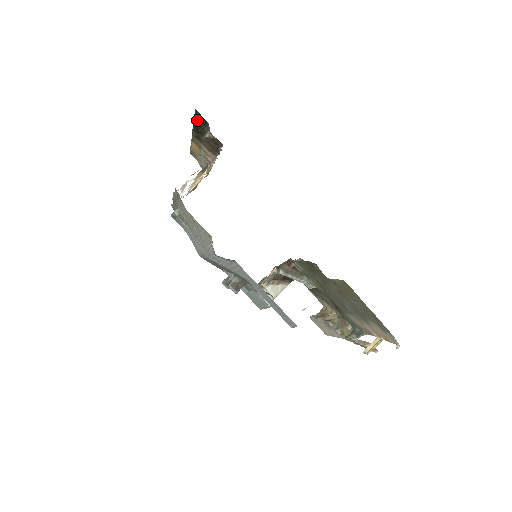
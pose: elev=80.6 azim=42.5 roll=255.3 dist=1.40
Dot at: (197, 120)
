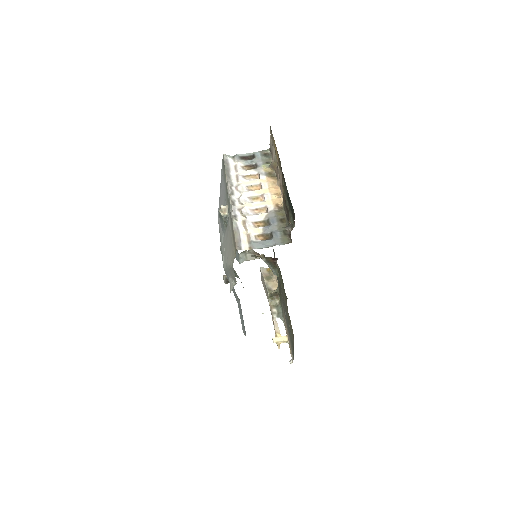
Dot at: (290, 206)
